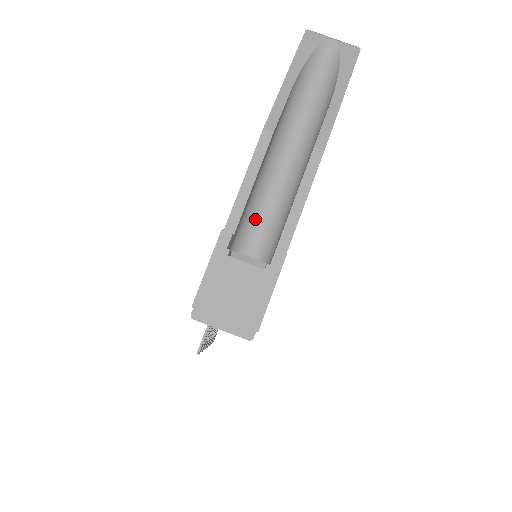
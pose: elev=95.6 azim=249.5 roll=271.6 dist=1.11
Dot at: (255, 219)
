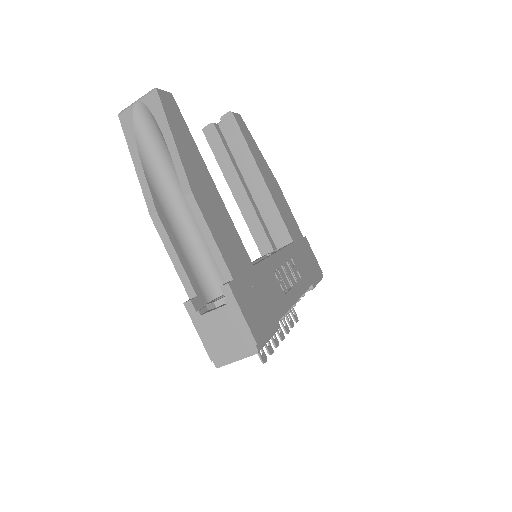
Dot at: (206, 265)
